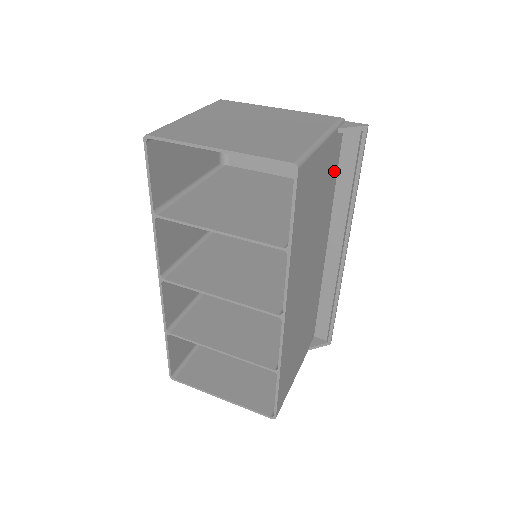
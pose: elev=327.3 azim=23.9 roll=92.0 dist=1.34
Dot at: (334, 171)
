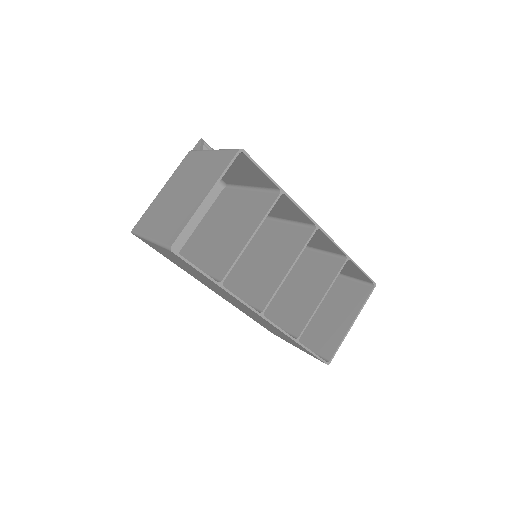
Dot at: occluded
